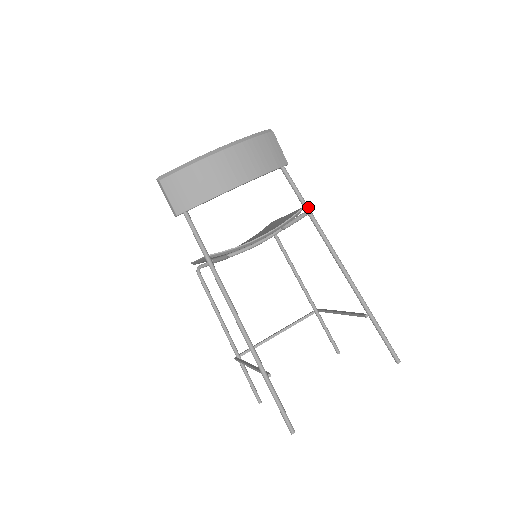
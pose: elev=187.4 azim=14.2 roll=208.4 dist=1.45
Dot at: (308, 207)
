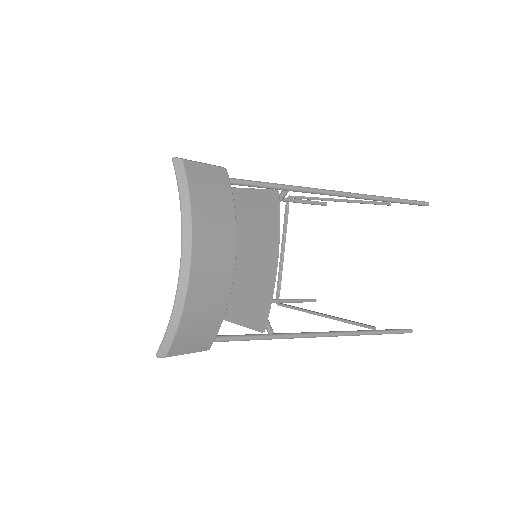
Dot at: (285, 186)
